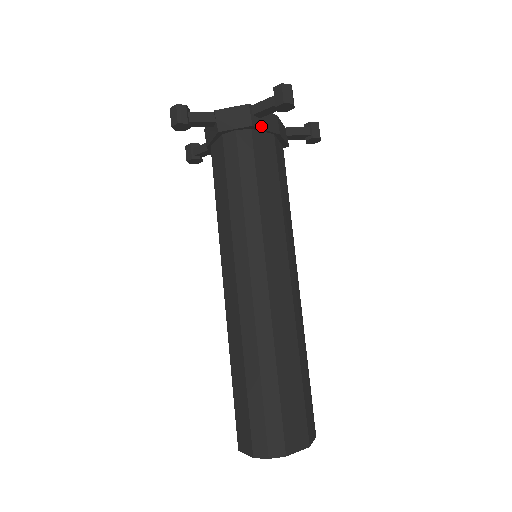
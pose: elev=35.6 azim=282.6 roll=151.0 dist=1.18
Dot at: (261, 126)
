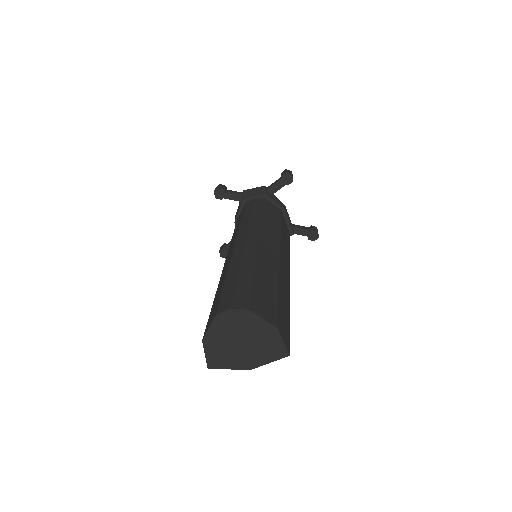
Dot at: (272, 199)
